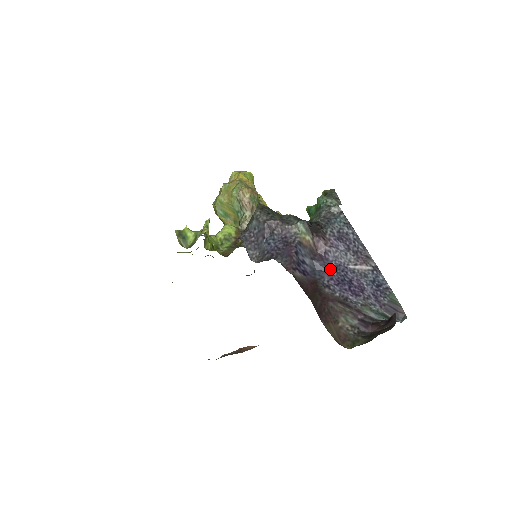
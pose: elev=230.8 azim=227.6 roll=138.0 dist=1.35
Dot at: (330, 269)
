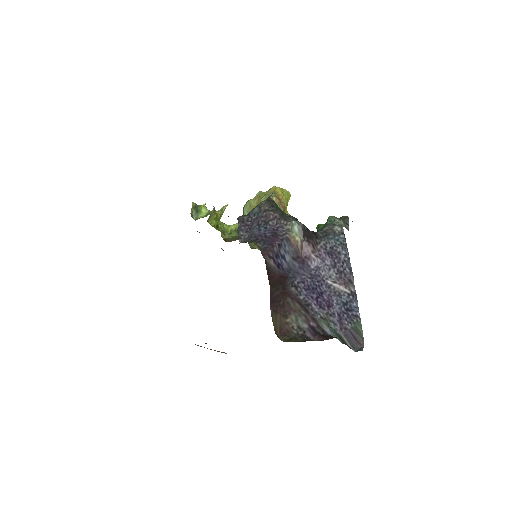
Dot at: (306, 274)
